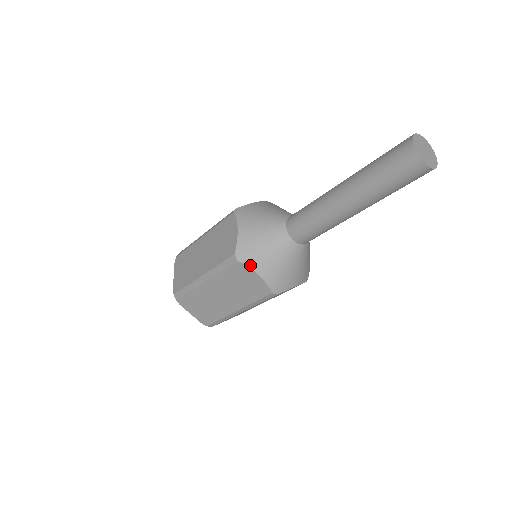
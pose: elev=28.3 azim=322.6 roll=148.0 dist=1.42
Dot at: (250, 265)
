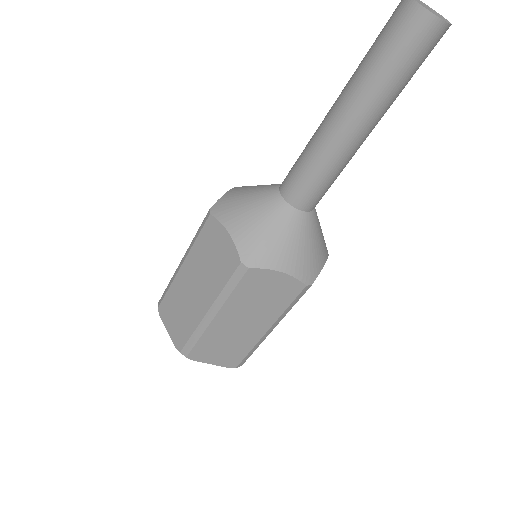
Dot at: (222, 219)
